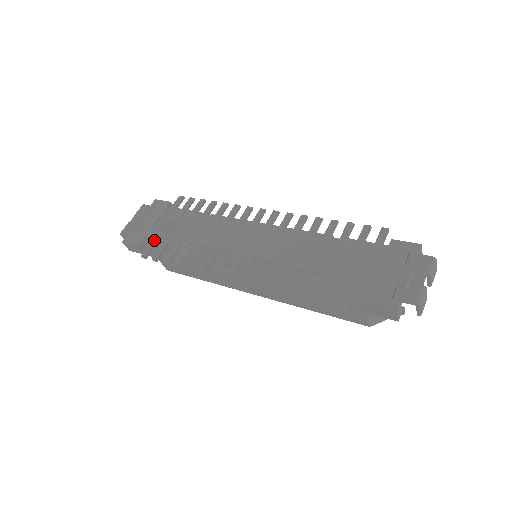
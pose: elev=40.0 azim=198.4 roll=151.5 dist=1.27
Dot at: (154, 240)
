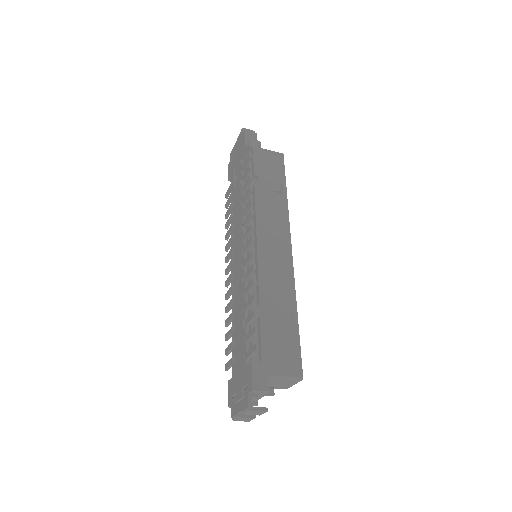
Dot at: (230, 185)
